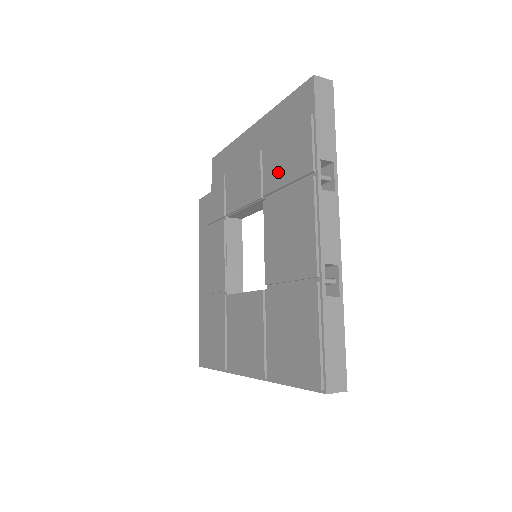
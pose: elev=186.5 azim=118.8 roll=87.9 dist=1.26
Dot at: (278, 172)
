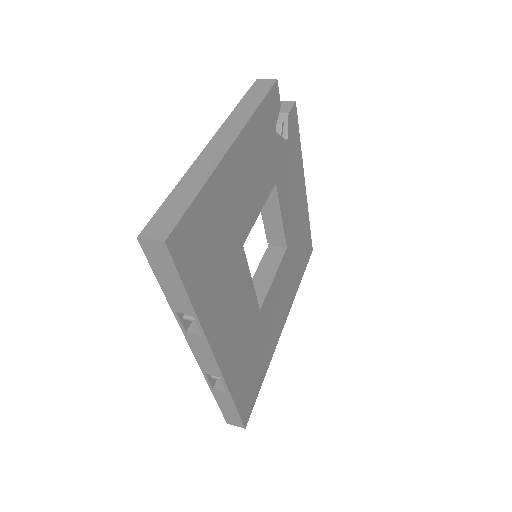
Dot at: occluded
